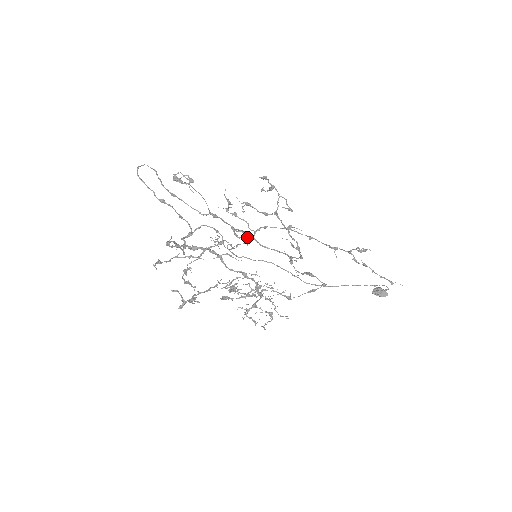
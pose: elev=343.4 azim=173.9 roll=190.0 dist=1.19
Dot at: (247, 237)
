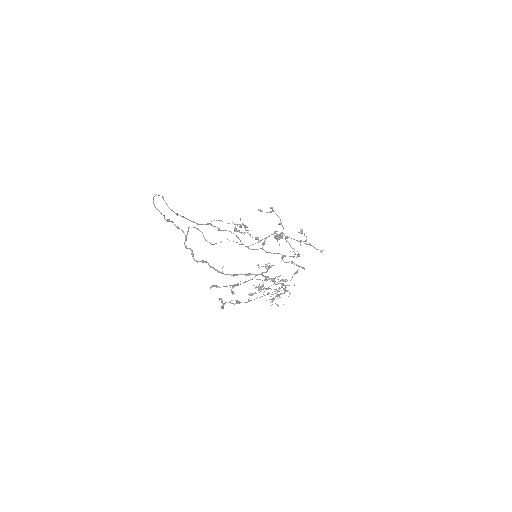
Dot at: occluded
